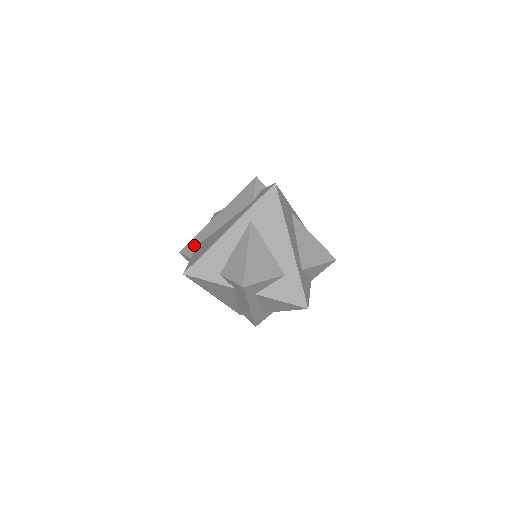
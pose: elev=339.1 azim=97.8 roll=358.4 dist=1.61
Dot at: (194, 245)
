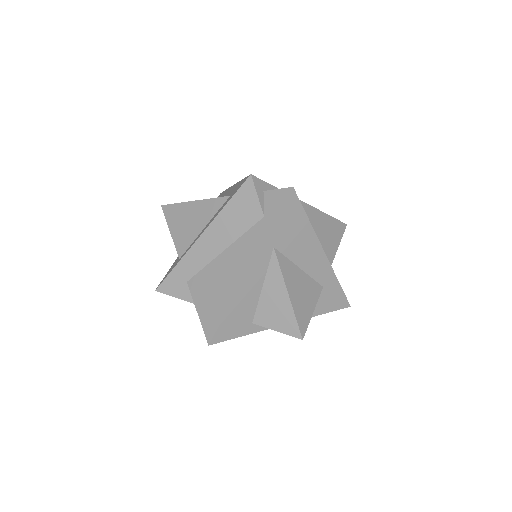
Dot at: (180, 281)
